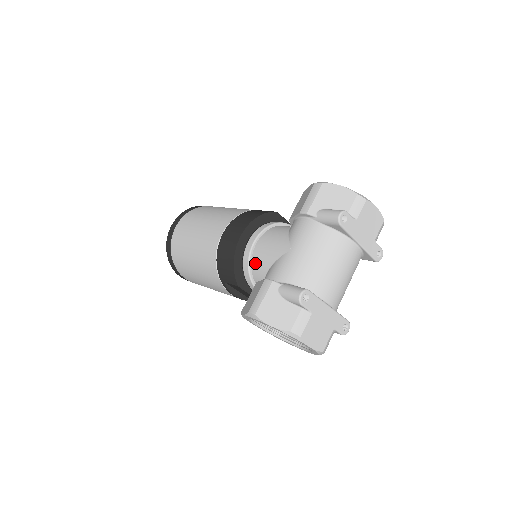
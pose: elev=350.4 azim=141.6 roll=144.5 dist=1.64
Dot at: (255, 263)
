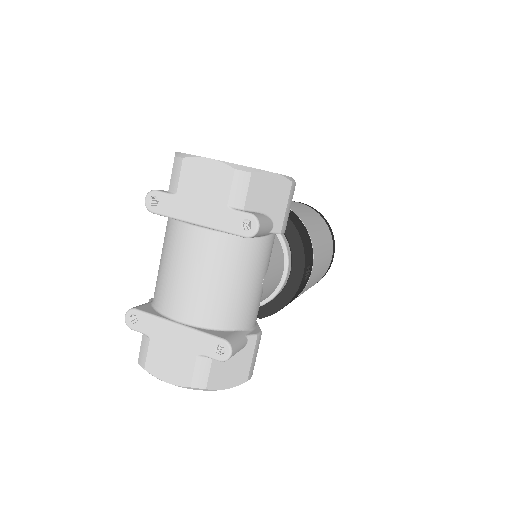
Dot at: occluded
